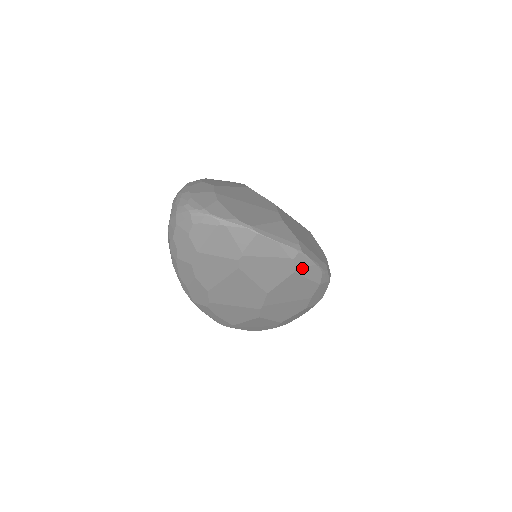
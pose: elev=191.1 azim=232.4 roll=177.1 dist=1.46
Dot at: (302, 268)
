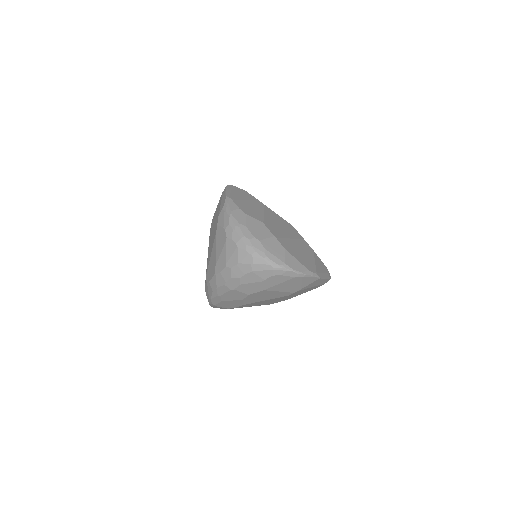
Dot at: occluded
